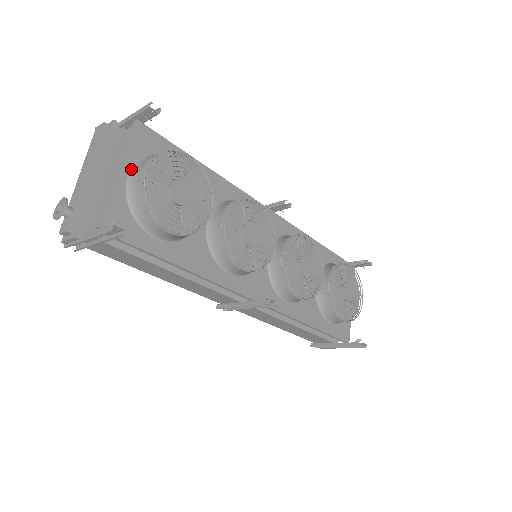
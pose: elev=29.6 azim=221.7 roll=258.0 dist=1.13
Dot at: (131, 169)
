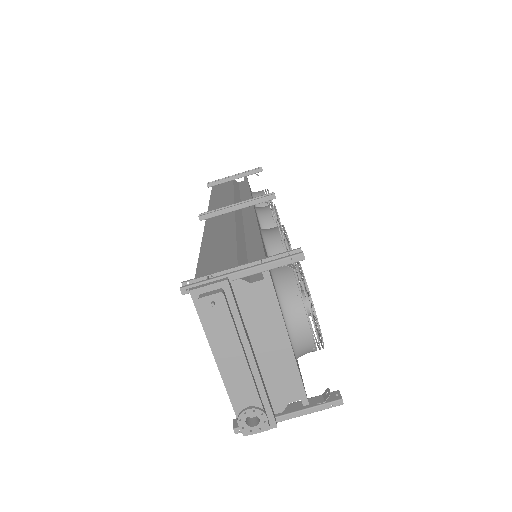
Dot at: (286, 325)
